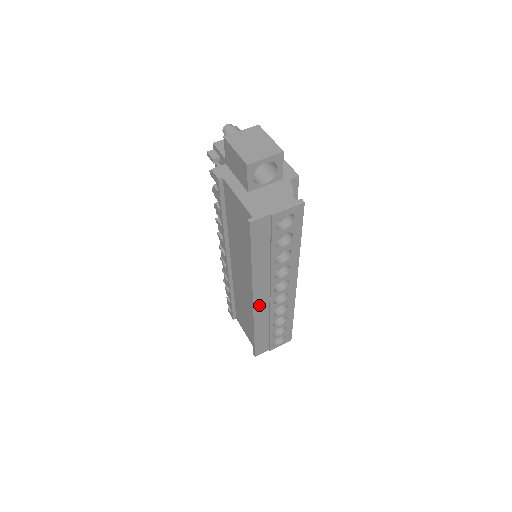
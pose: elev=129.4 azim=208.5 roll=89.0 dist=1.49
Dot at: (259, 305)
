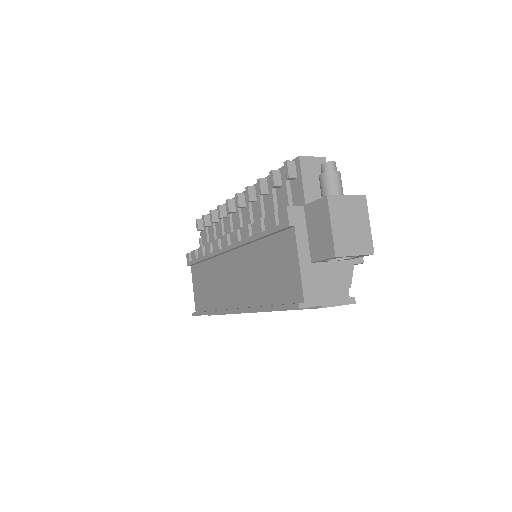
Dot at: occluded
